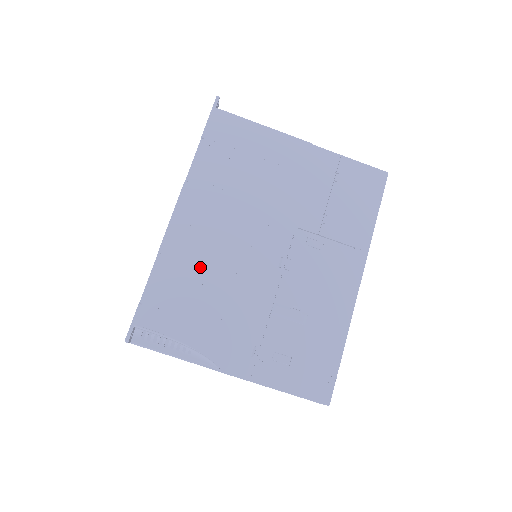
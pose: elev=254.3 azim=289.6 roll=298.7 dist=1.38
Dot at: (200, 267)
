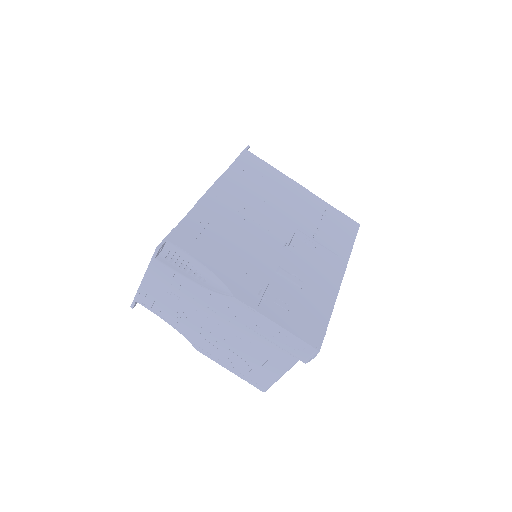
Dot at: (225, 225)
